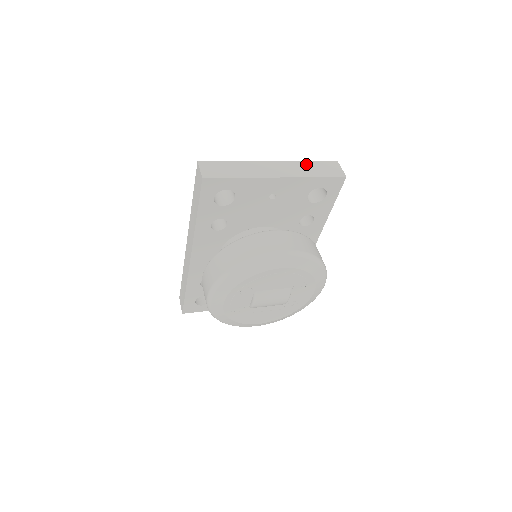
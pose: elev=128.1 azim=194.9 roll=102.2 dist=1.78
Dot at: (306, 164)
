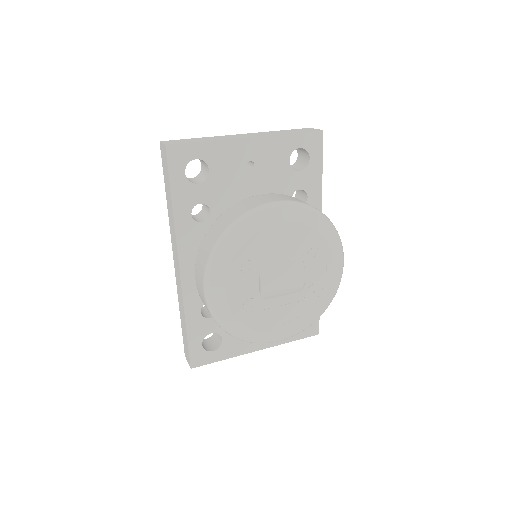
Dot at: (277, 131)
